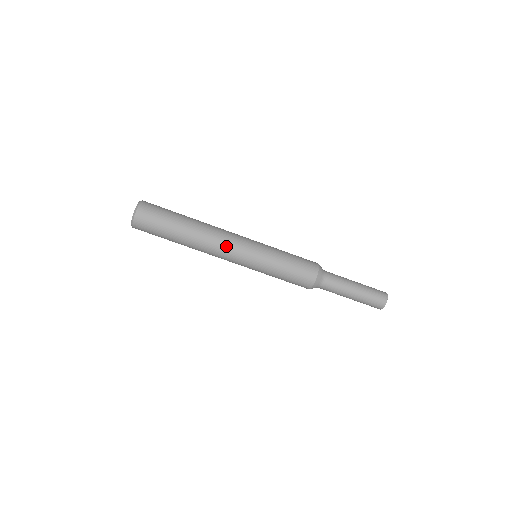
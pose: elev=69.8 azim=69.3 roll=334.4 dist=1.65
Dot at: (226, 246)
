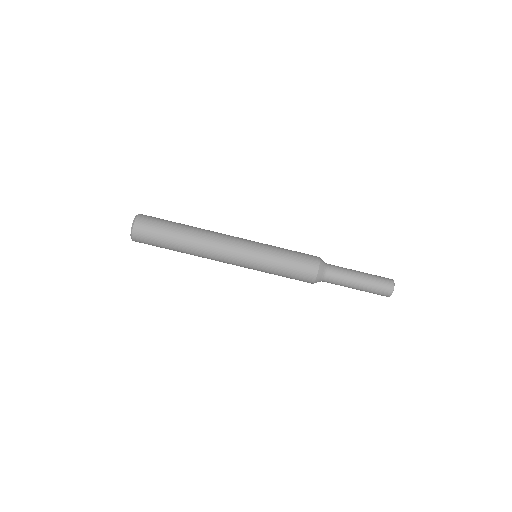
Dot at: (223, 253)
